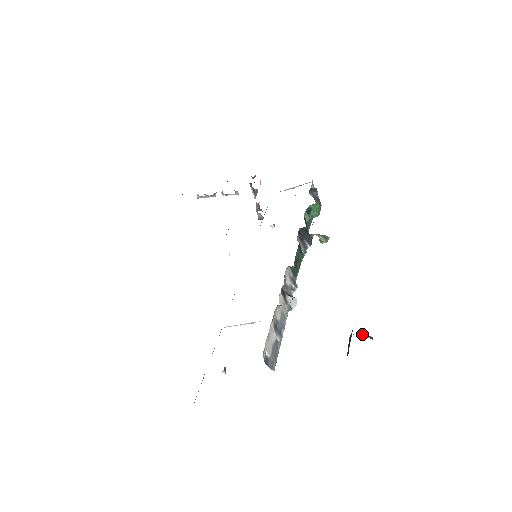
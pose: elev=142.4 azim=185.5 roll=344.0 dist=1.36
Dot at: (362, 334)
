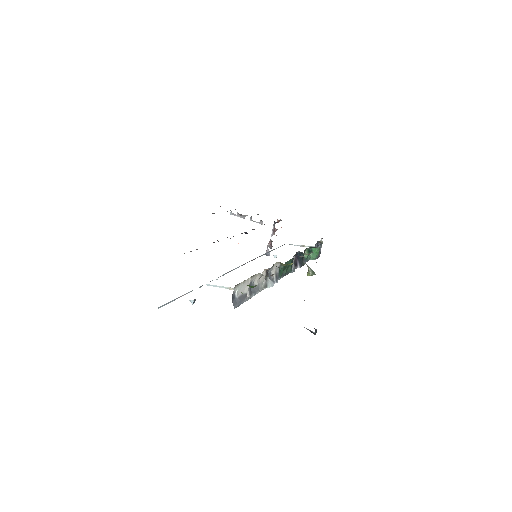
Dot at: (310, 330)
